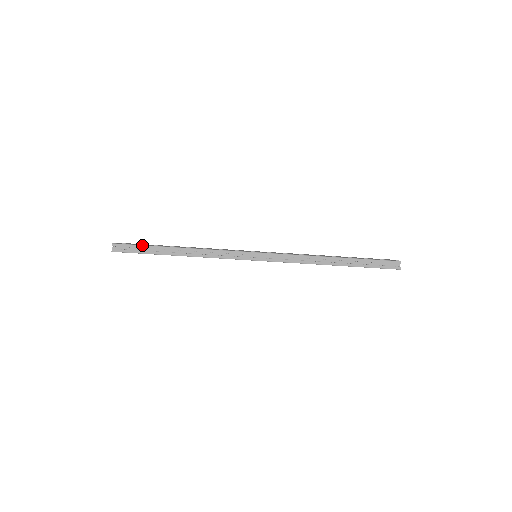
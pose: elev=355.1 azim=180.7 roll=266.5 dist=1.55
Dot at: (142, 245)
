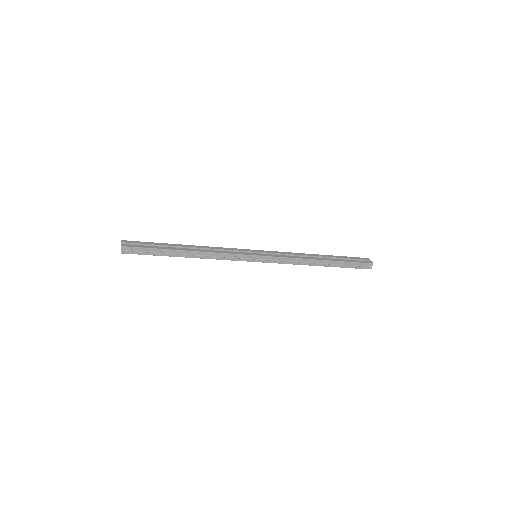
Dot at: (152, 248)
